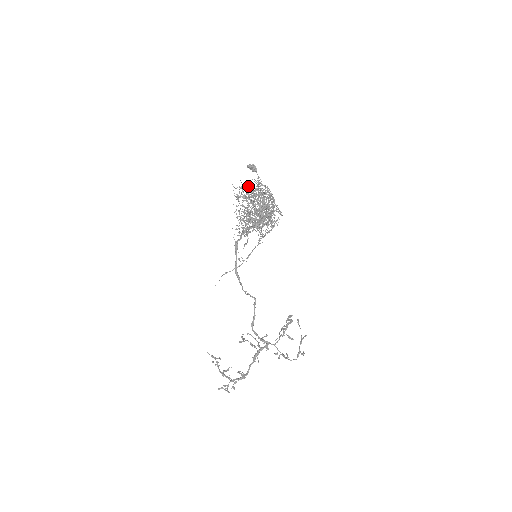
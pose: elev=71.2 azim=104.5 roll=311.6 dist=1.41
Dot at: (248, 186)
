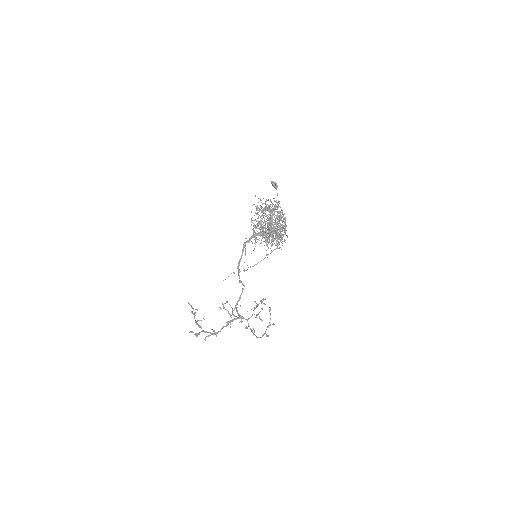
Dot at: (267, 200)
